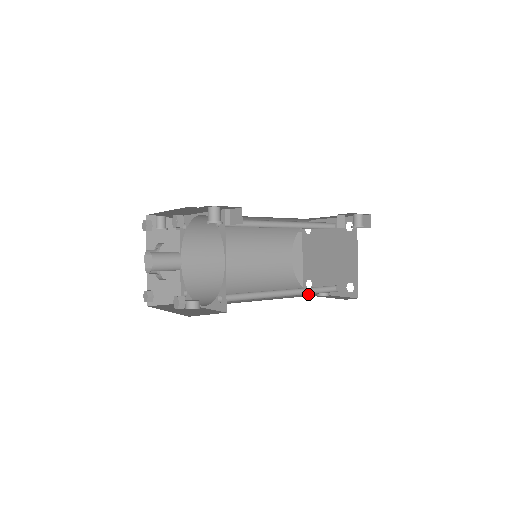
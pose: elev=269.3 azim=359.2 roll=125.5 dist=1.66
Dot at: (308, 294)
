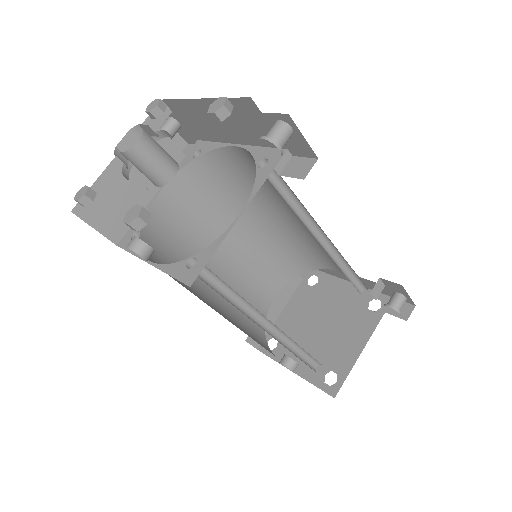
Dot at: (272, 353)
